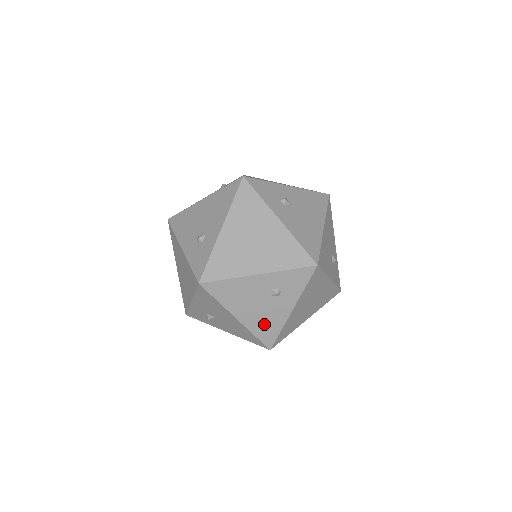
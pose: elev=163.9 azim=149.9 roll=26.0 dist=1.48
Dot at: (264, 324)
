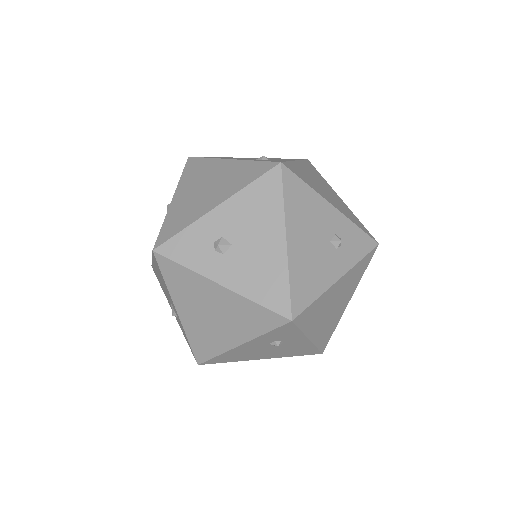
Dot at: (307, 274)
